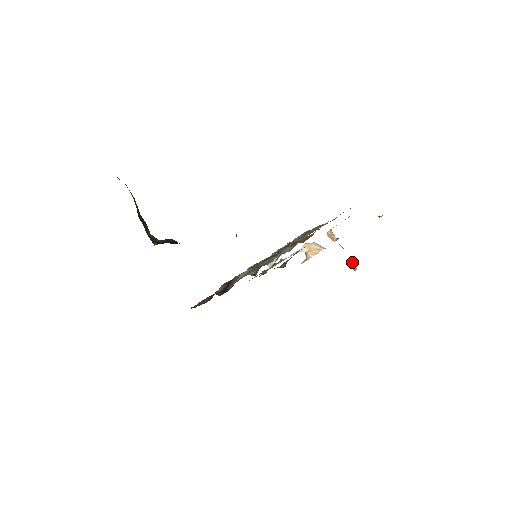
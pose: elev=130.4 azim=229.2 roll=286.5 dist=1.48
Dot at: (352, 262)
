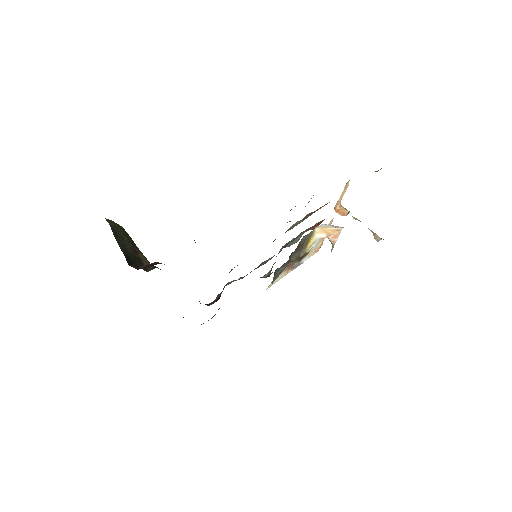
Dot at: (373, 233)
